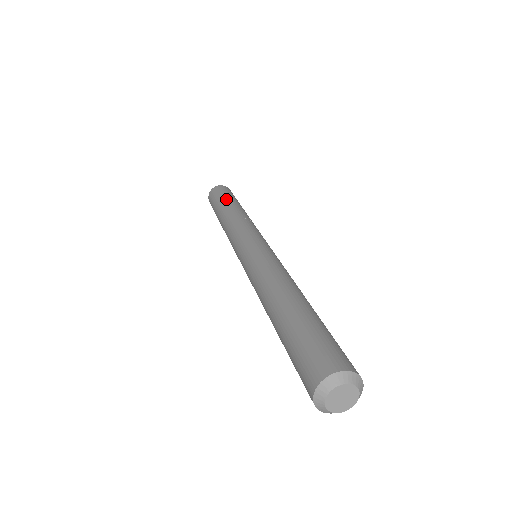
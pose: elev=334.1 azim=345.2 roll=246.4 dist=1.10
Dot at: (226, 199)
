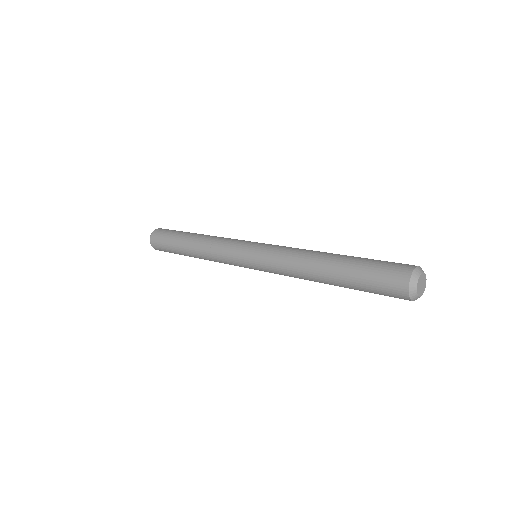
Dot at: (183, 232)
